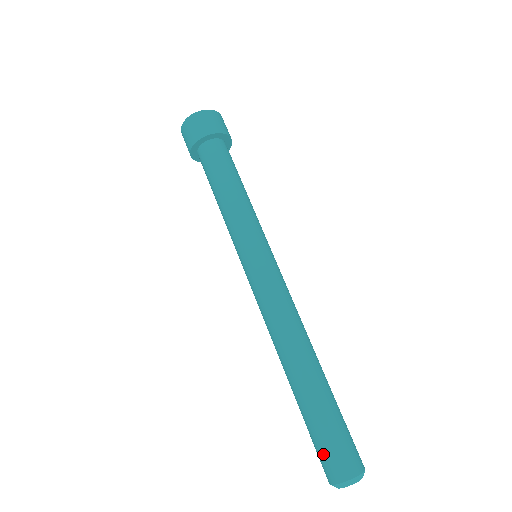
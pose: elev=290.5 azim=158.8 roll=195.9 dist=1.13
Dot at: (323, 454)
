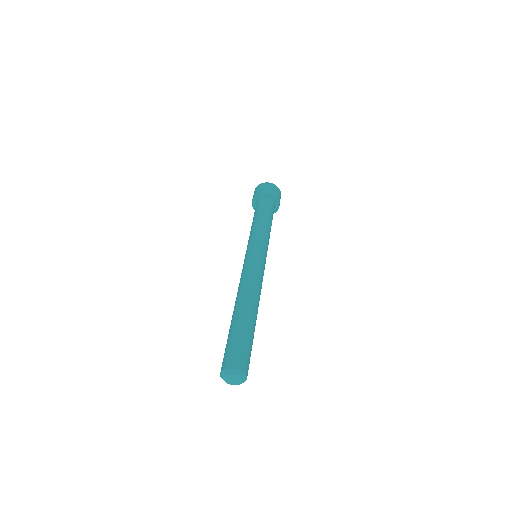
Dot at: (227, 352)
